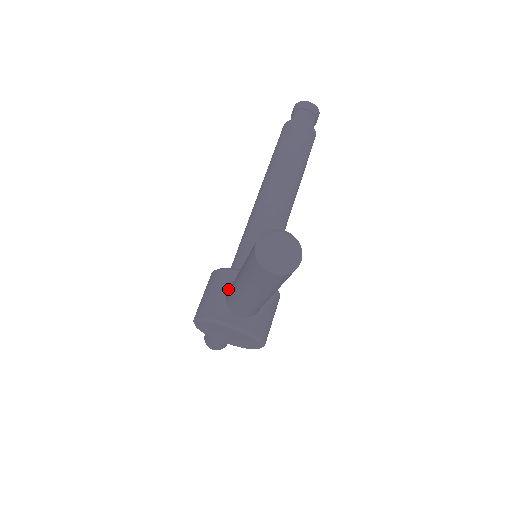
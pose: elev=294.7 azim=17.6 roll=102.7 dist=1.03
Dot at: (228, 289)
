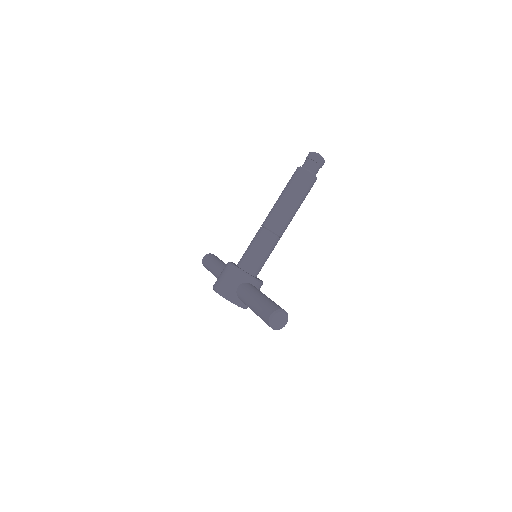
Dot at: (239, 284)
